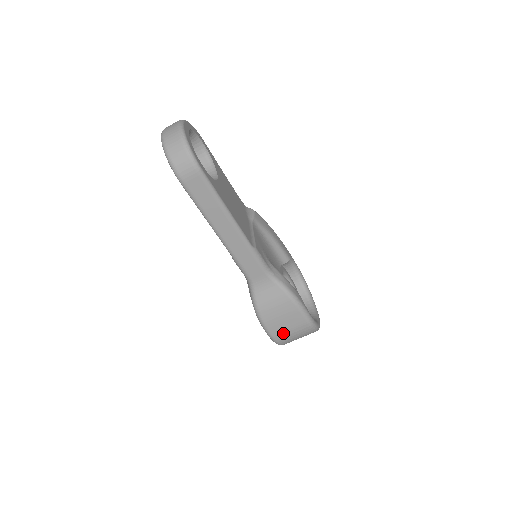
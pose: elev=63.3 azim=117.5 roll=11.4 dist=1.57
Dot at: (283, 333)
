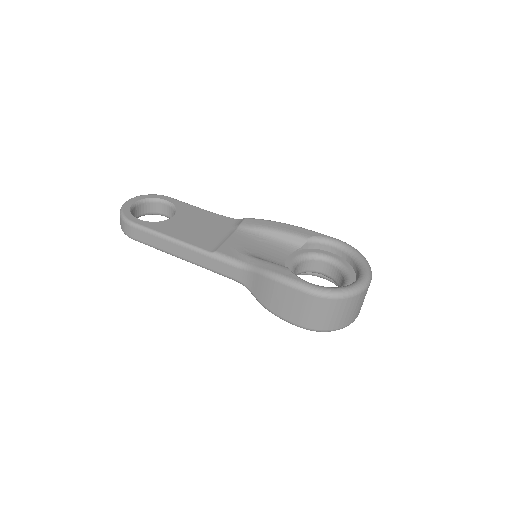
Dot at: (302, 317)
